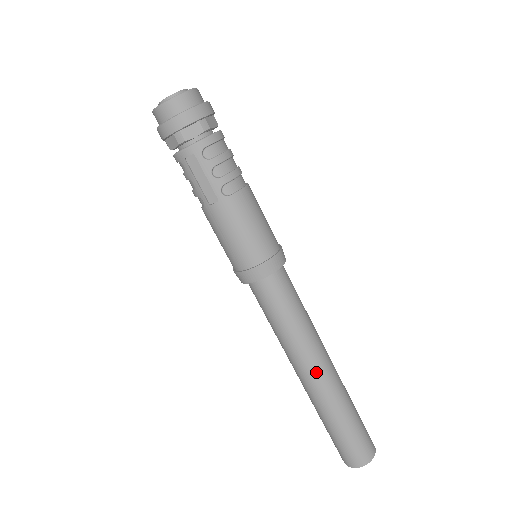
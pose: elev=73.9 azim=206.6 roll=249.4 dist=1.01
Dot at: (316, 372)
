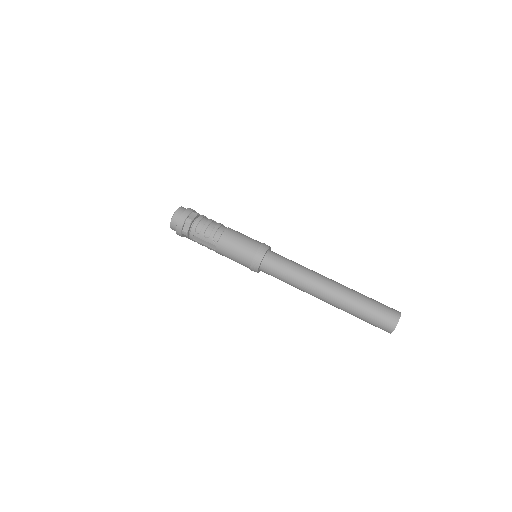
Dot at: (323, 293)
